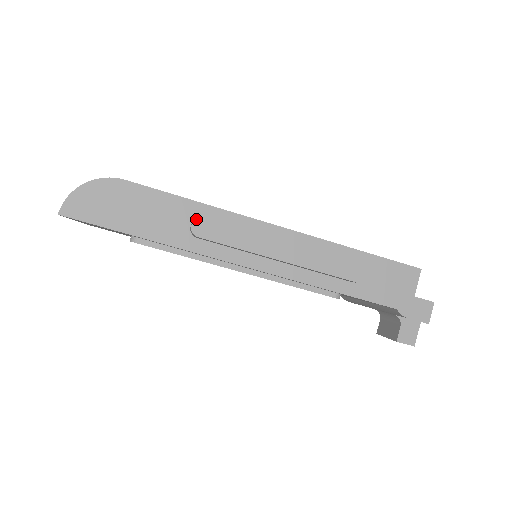
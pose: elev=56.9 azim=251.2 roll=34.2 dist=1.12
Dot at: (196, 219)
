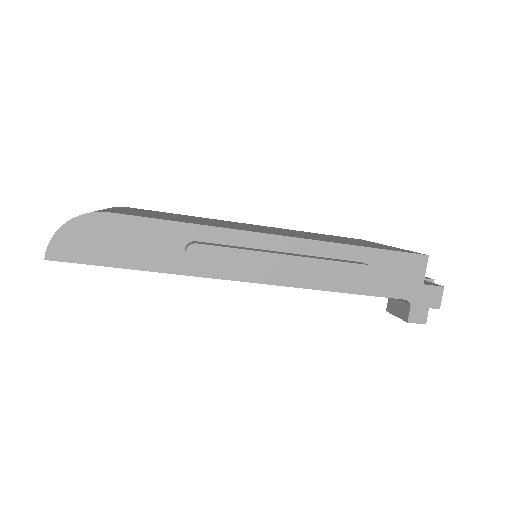
Dot at: (189, 245)
